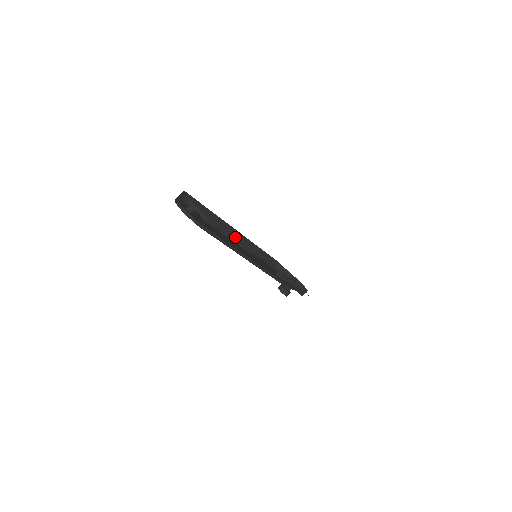
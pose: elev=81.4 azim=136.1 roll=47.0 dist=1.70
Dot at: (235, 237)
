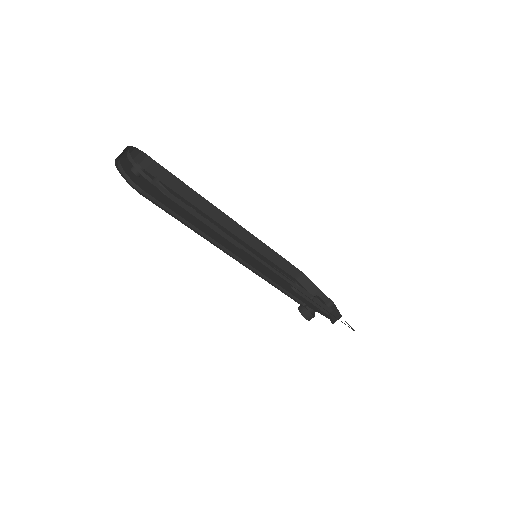
Dot at: (230, 228)
